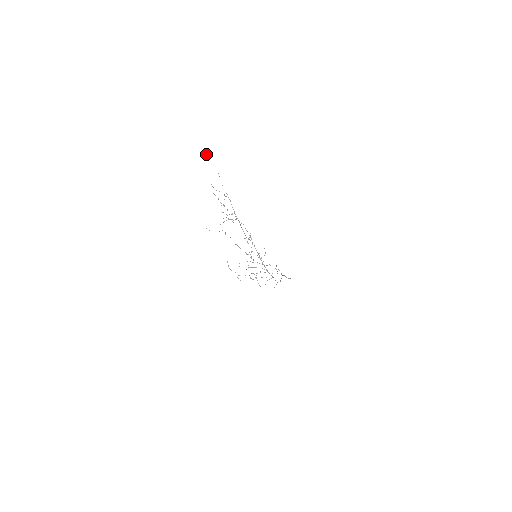
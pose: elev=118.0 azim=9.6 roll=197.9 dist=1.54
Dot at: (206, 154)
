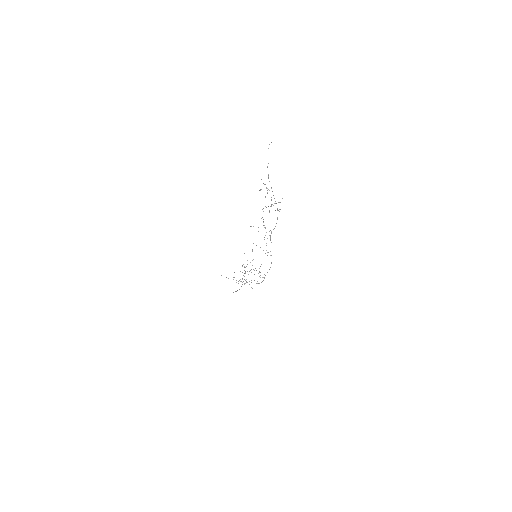
Dot at: (268, 148)
